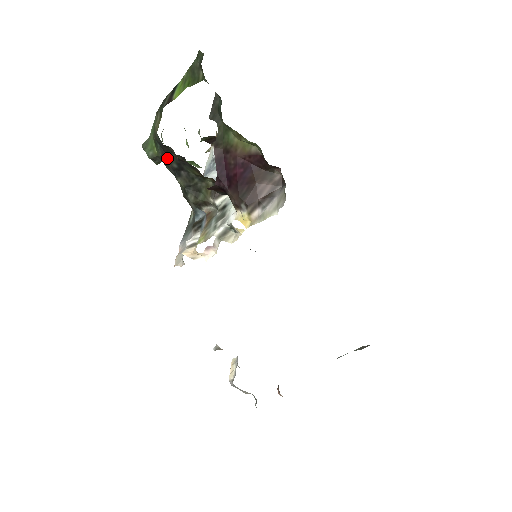
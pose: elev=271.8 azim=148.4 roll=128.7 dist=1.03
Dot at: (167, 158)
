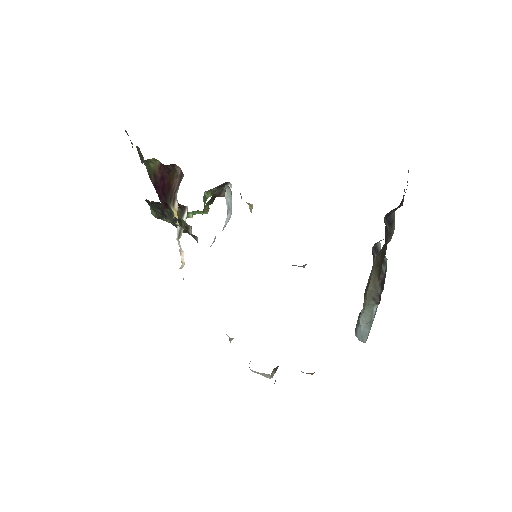
Dot at: (155, 209)
